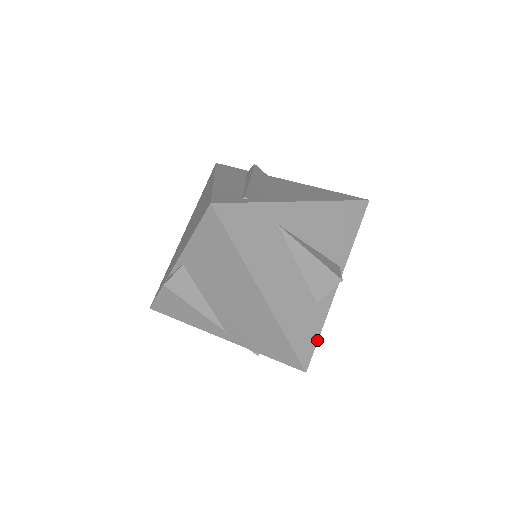
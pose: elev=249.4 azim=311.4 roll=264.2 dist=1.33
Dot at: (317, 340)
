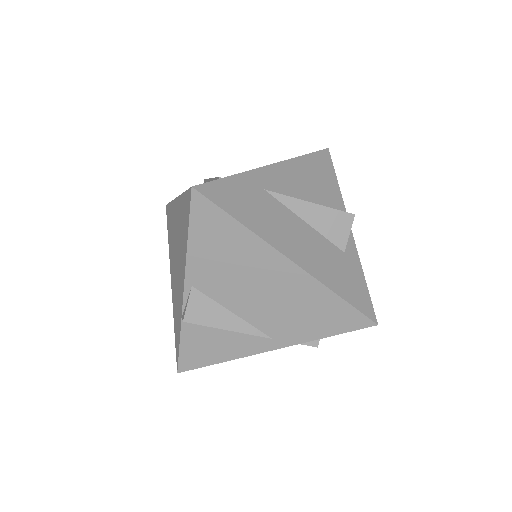
Dot at: (367, 289)
